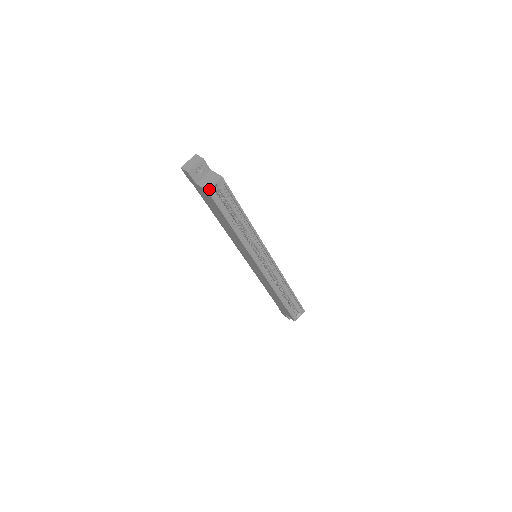
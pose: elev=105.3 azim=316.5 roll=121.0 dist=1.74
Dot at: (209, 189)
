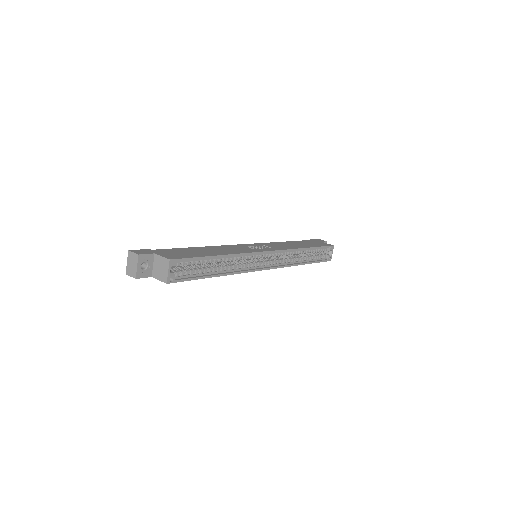
Dot at: (167, 280)
